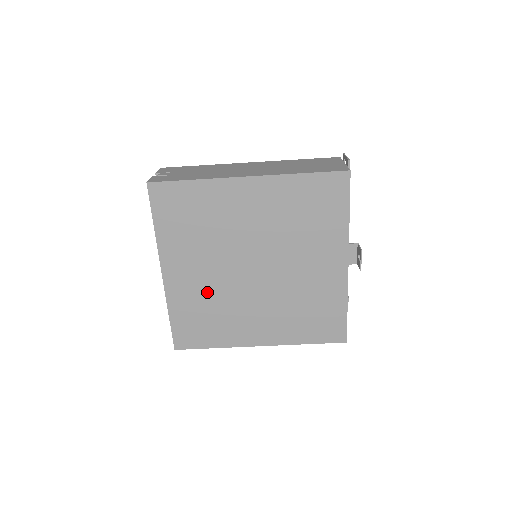
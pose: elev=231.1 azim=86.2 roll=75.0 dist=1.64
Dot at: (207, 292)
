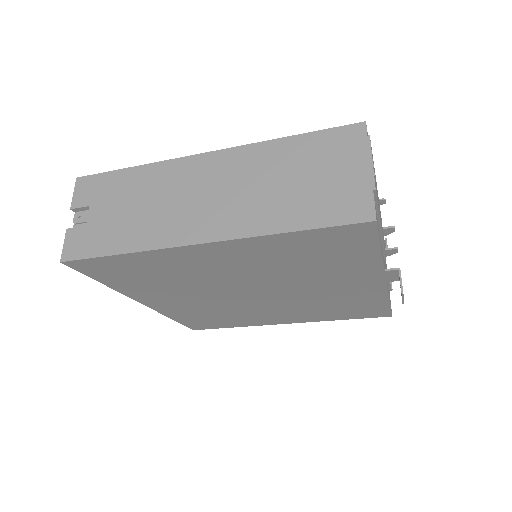
Dot at: (205, 308)
